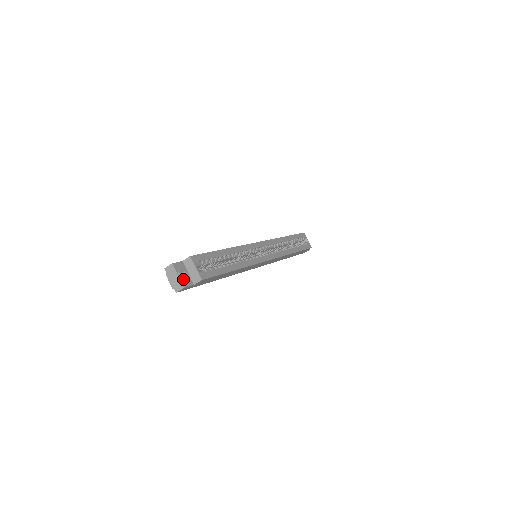
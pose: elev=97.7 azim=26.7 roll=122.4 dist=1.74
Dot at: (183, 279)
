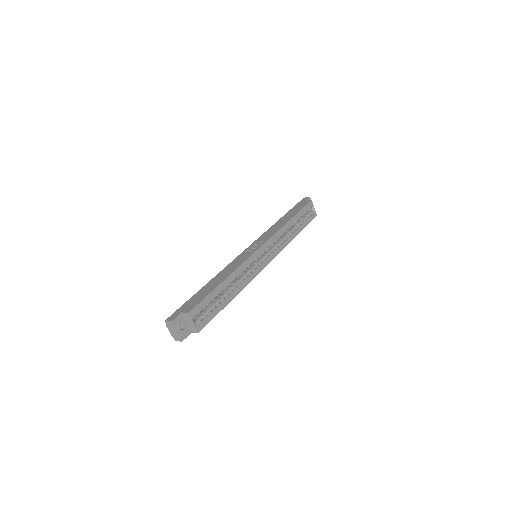
Dot at: (181, 333)
